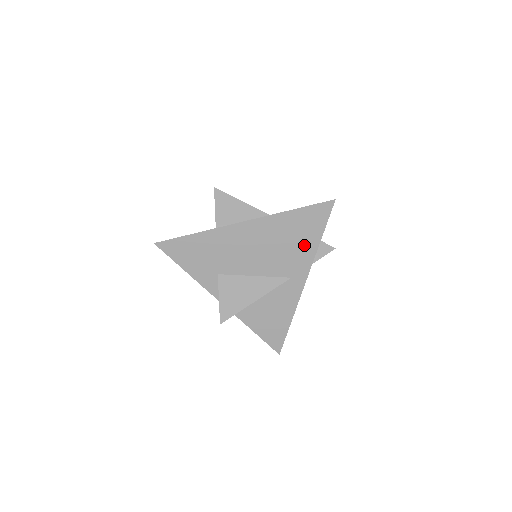
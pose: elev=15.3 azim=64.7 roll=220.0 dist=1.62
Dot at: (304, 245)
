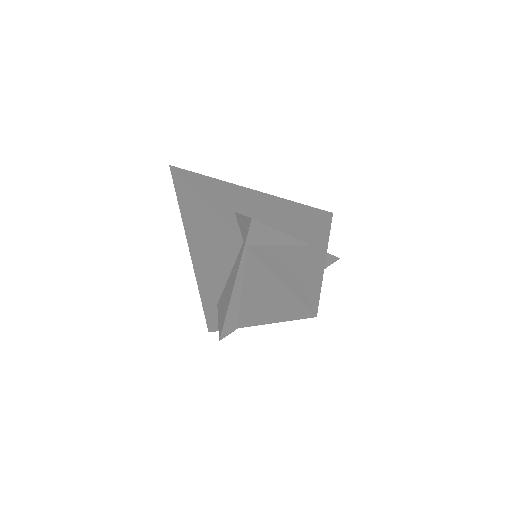
Dot at: (316, 228)
